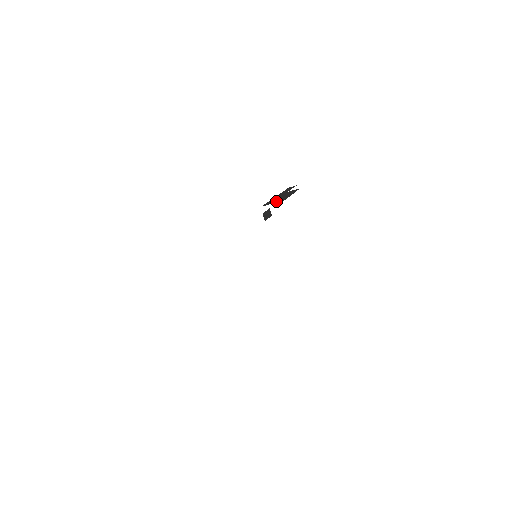
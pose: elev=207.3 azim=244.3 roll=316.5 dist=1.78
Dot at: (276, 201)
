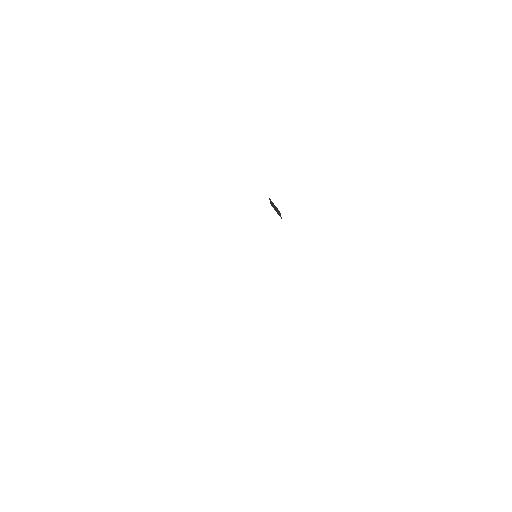
Dot at: occluded
